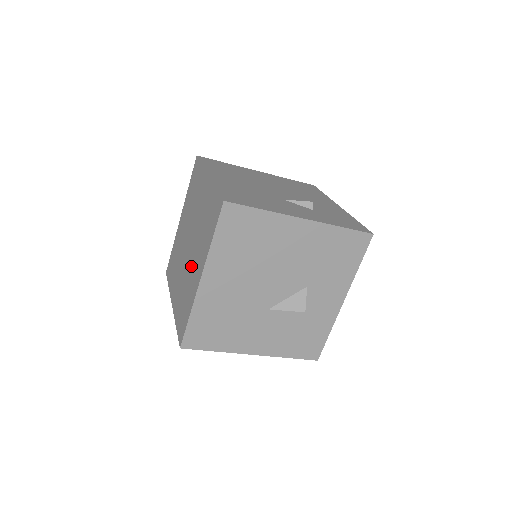
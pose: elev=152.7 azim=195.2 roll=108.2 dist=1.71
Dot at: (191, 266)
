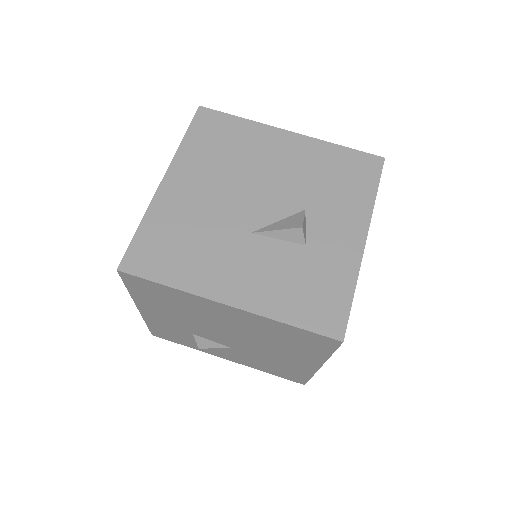
Dot at: occluded
